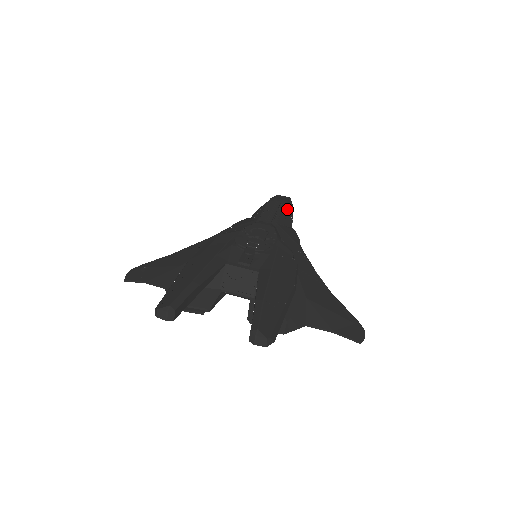
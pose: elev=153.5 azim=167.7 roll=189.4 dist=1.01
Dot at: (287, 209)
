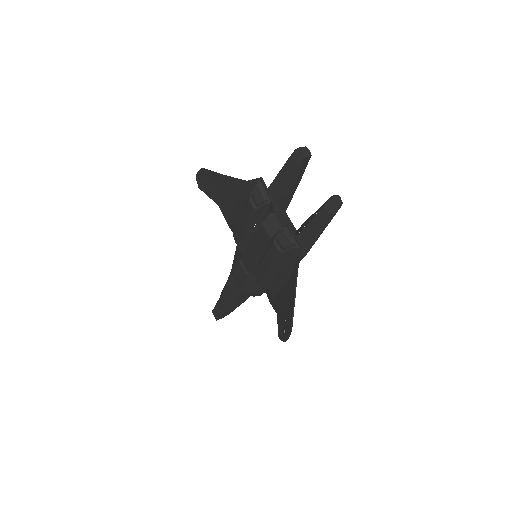
Dot at: occluded
